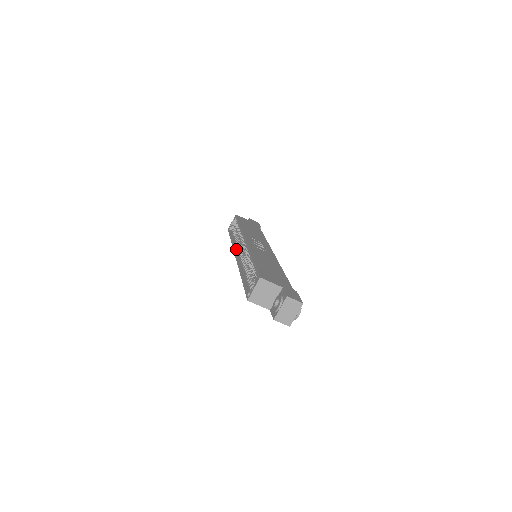
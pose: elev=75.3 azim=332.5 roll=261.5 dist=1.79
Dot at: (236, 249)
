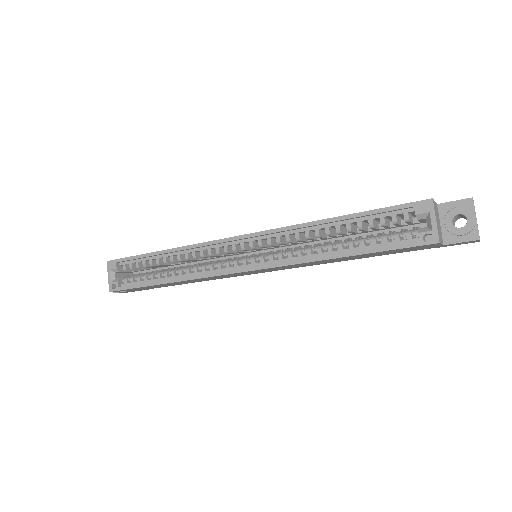
Dot at: (212, 273)
